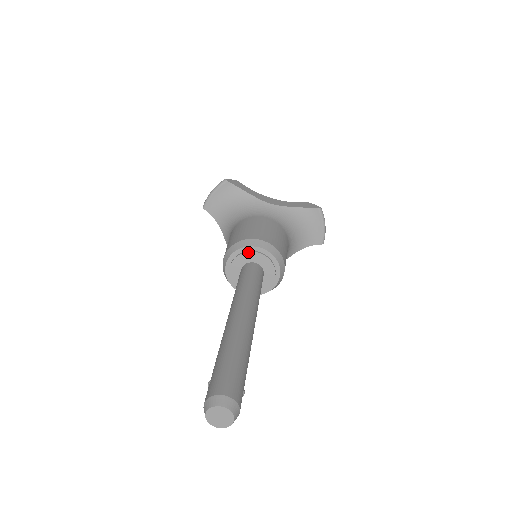
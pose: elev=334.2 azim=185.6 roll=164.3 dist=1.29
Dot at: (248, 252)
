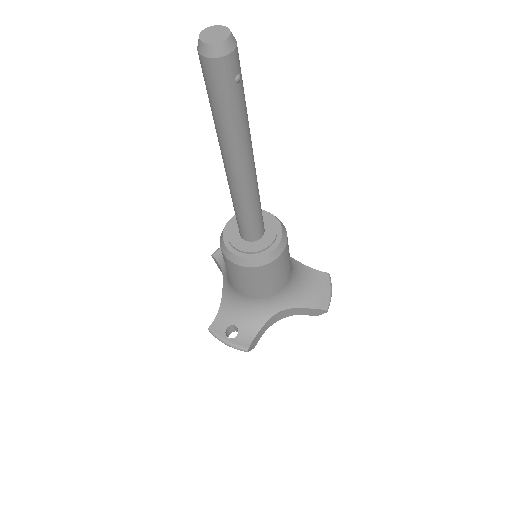
Dot at: occluded
